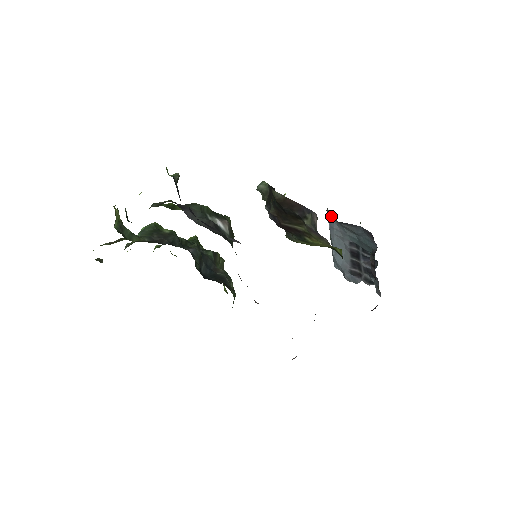
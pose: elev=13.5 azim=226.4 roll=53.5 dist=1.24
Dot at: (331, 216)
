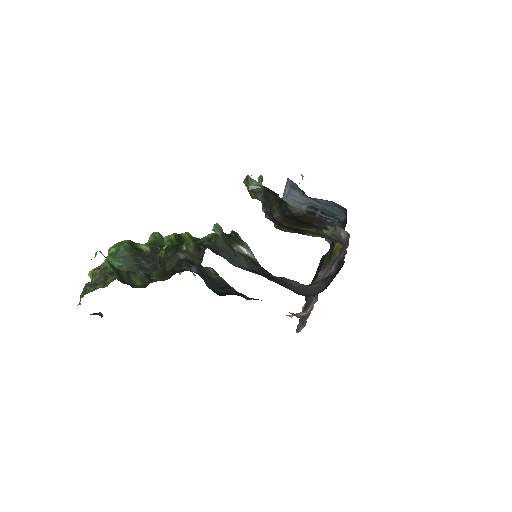
Dot at: (295, 188)
